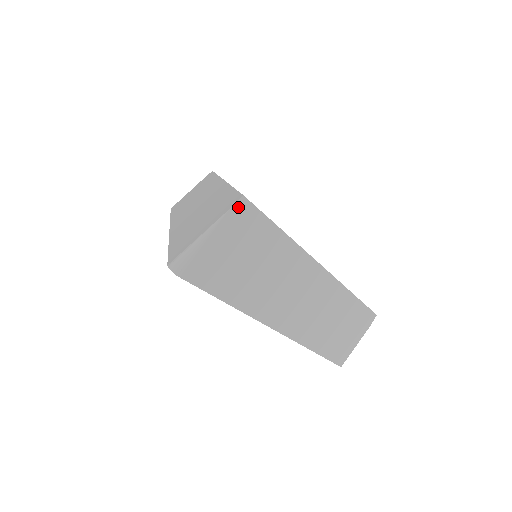
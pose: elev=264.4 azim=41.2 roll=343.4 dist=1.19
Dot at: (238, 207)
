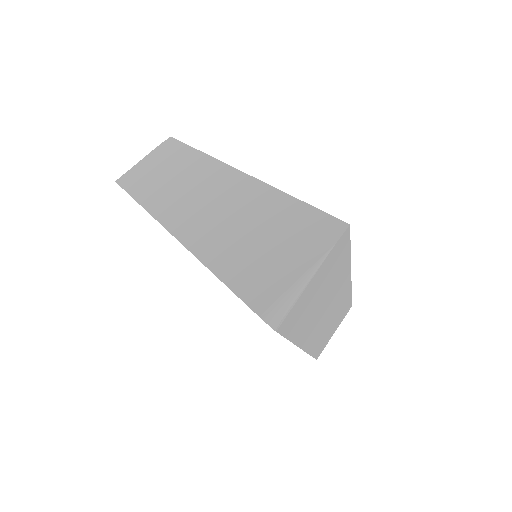
Dot at: (341, 238)
